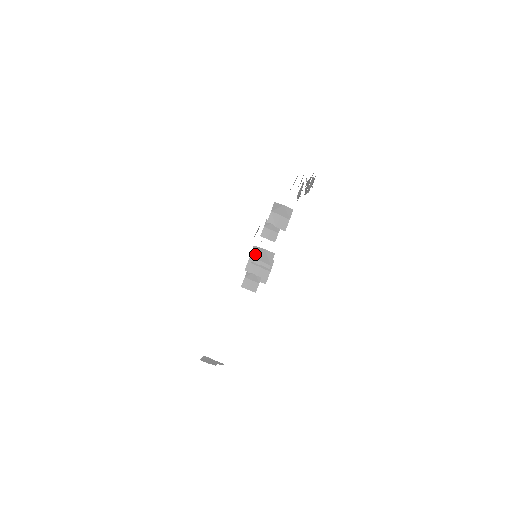
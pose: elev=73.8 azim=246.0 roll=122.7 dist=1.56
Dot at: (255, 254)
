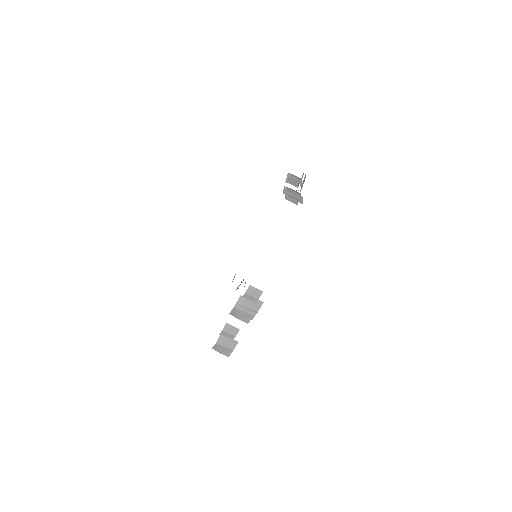
Dot at: (287, 187)
